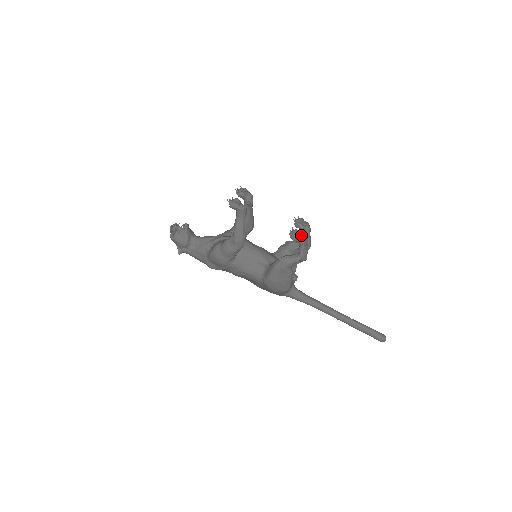
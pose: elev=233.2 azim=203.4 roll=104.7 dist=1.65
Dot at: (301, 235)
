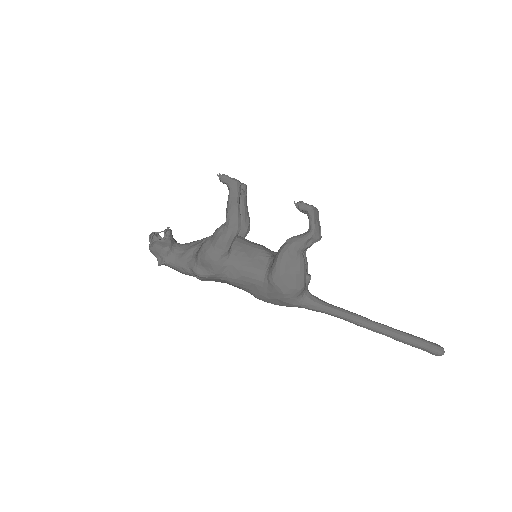
Dot at: occluded
